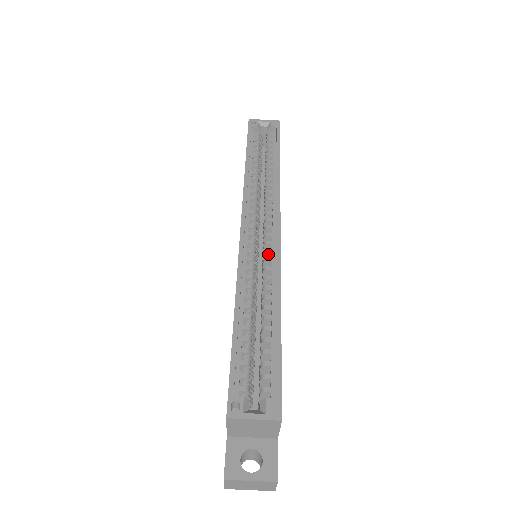
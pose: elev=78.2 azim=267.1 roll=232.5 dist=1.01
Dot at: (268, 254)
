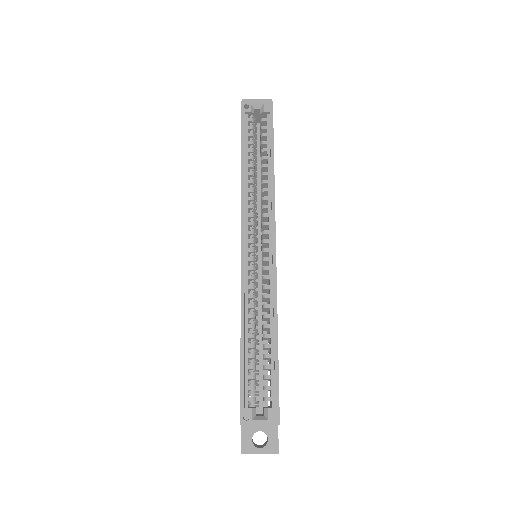
Dot at: (266, 270)
